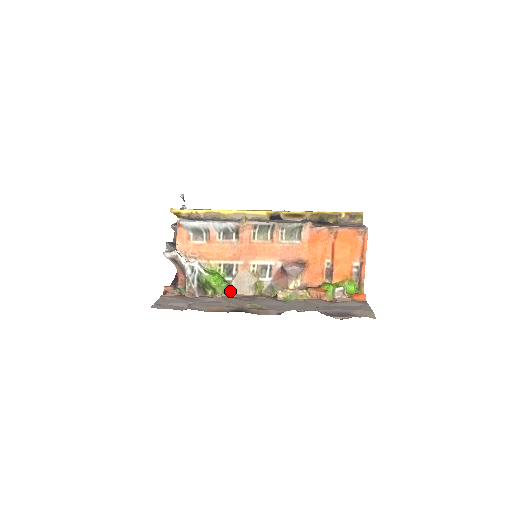
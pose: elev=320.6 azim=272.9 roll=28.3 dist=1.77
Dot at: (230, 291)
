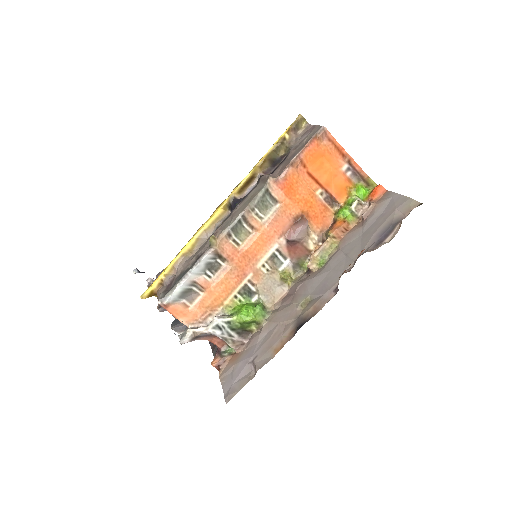
Dot at: (267, 307)
